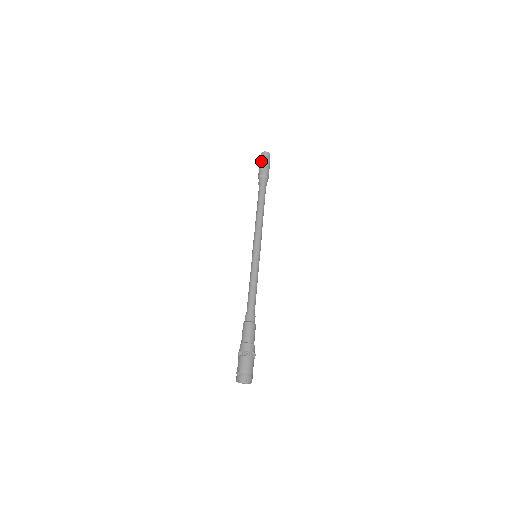
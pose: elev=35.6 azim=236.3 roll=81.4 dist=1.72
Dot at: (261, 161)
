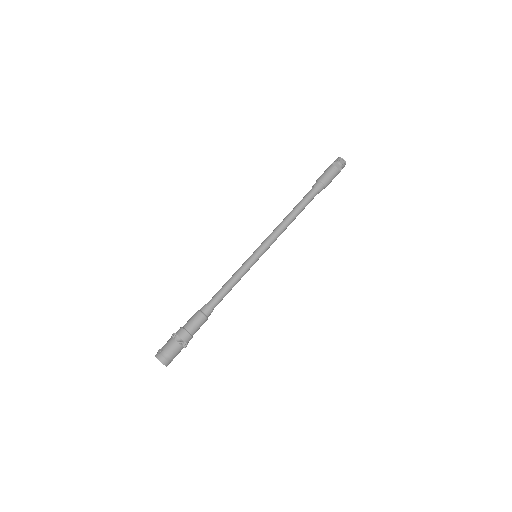
Dot at: (332, 166)
